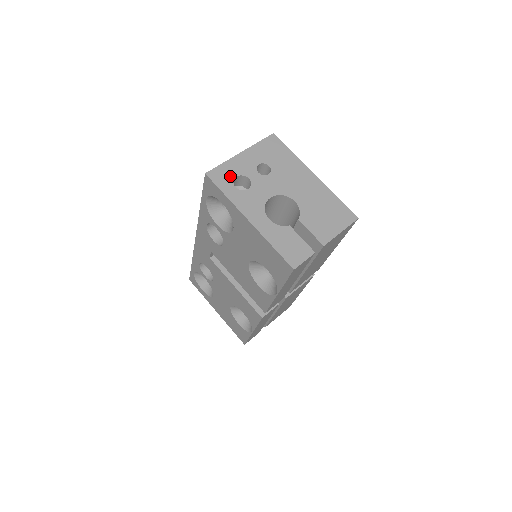
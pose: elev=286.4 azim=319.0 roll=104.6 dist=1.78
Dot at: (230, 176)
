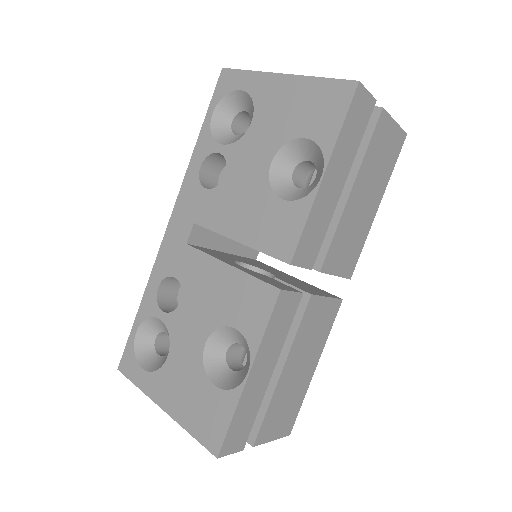
Dot at: occluded
